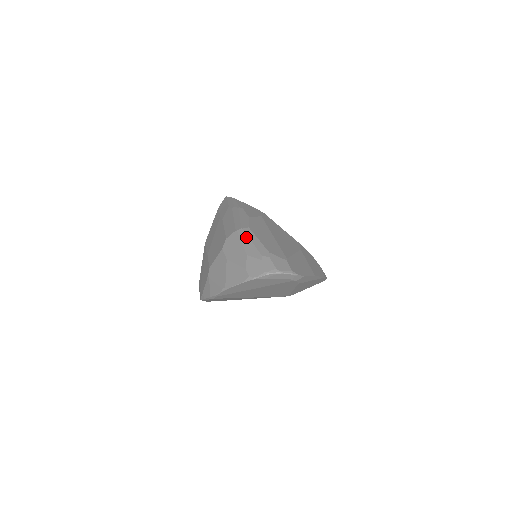
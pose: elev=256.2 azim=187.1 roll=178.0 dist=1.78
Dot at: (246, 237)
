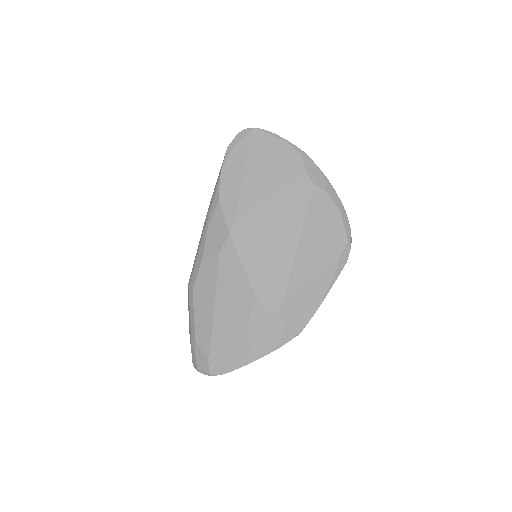
Dot at: (189, 305)
